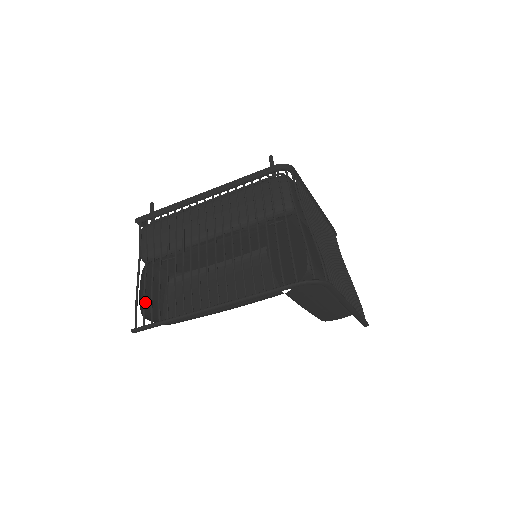
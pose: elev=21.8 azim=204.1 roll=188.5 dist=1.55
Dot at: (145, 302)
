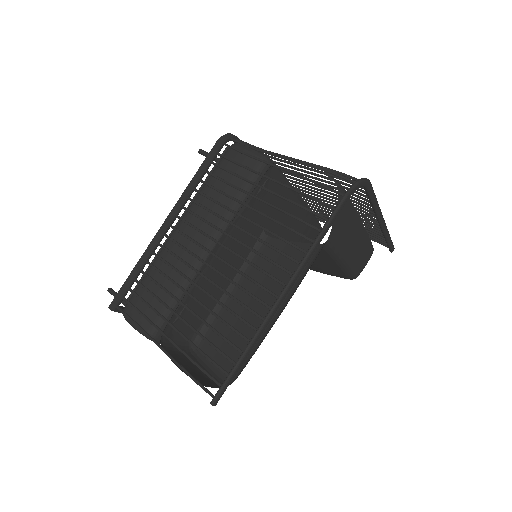
Dot at: occluded
